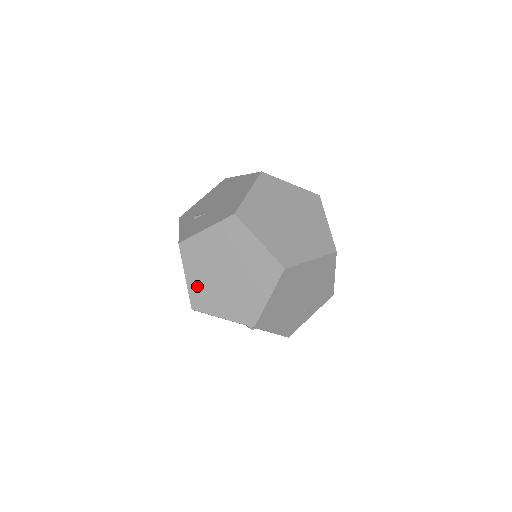
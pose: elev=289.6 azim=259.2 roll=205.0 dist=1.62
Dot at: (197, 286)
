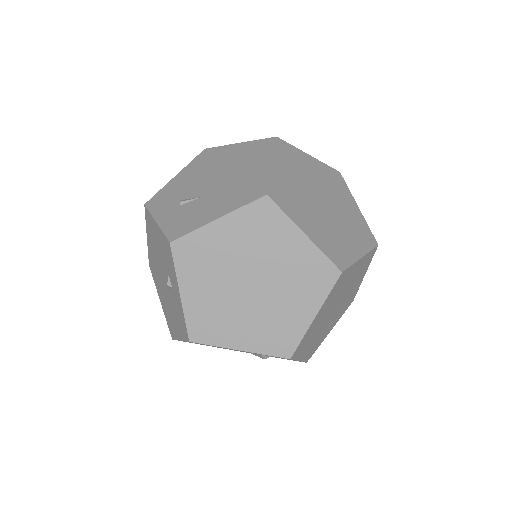
Dot at: (200, 306)
